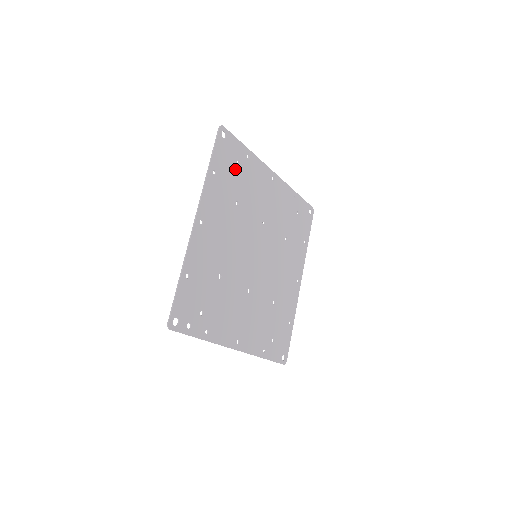
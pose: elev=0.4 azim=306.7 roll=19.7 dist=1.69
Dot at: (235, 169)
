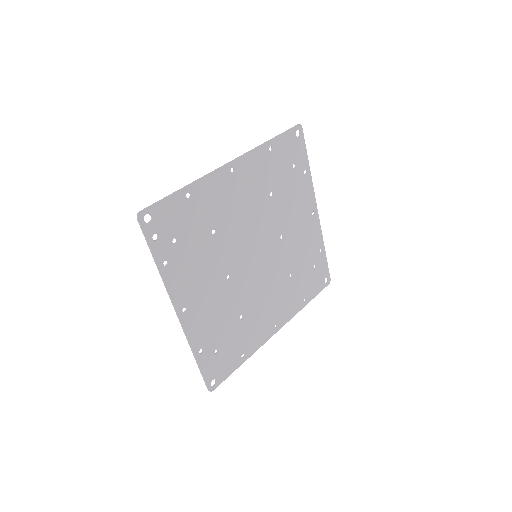
Dot at: (289, 167)
